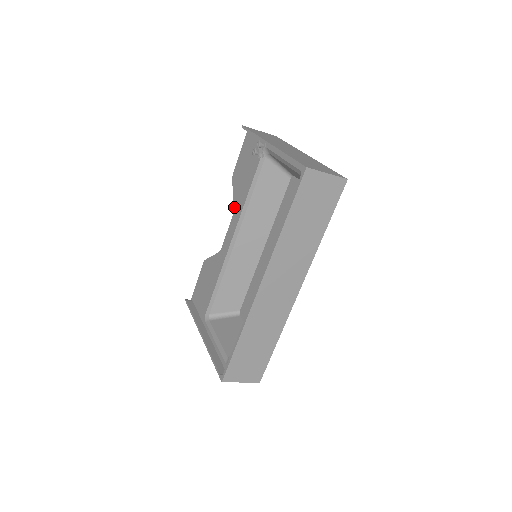
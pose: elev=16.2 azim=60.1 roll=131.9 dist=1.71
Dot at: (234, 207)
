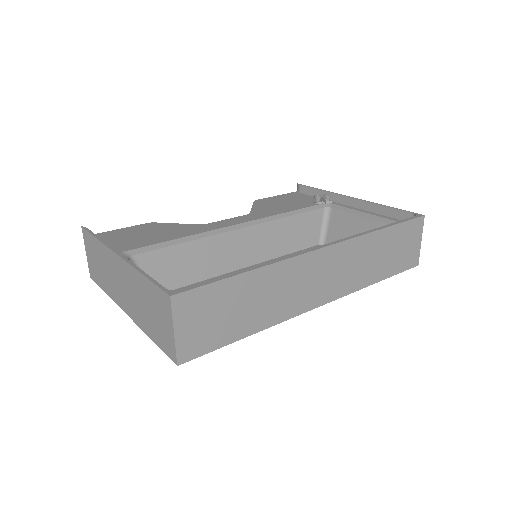
Dot at: (253, 211)
